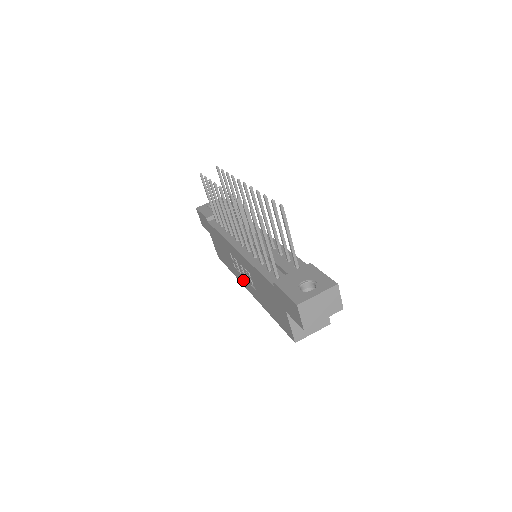
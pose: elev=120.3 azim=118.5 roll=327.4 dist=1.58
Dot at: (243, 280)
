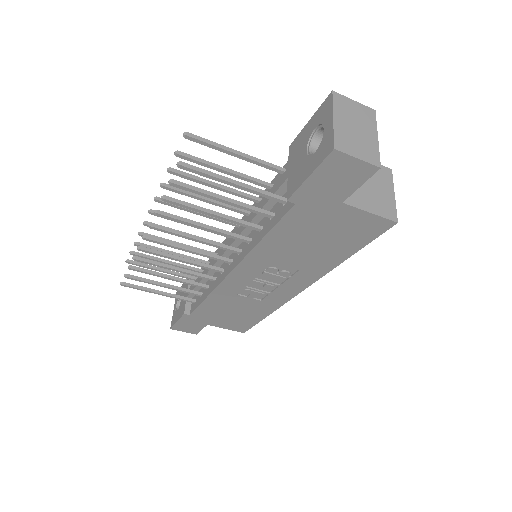
Dot at: (281, 294)
